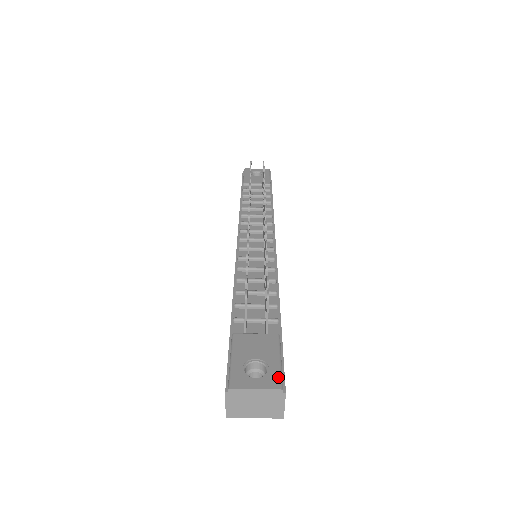
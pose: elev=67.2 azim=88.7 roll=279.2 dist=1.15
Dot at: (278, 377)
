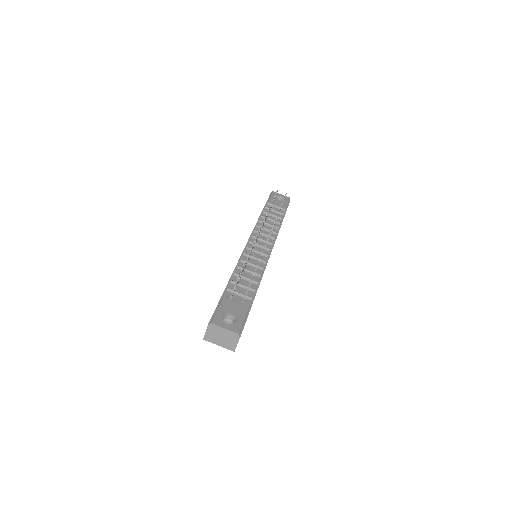
Dot at: (239, 327)
